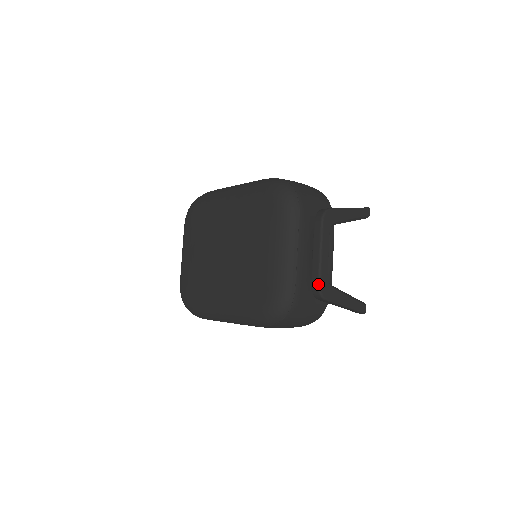
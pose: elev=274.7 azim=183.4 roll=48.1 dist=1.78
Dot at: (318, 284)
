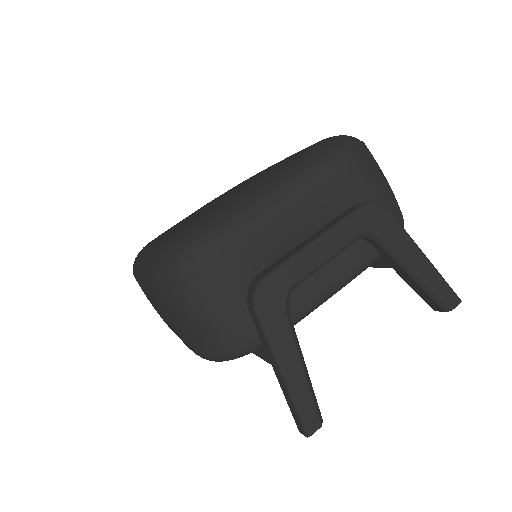
Dot at: (266, 273)
